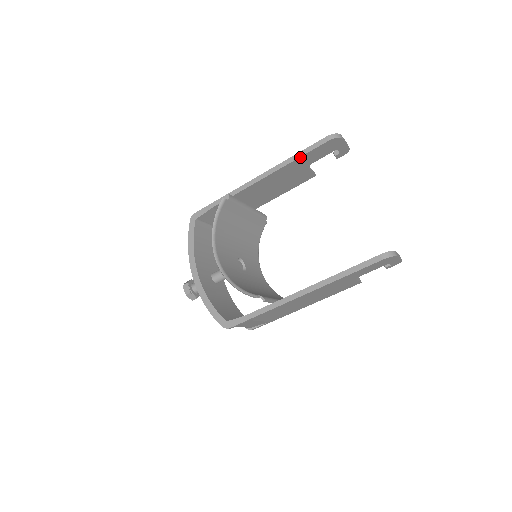
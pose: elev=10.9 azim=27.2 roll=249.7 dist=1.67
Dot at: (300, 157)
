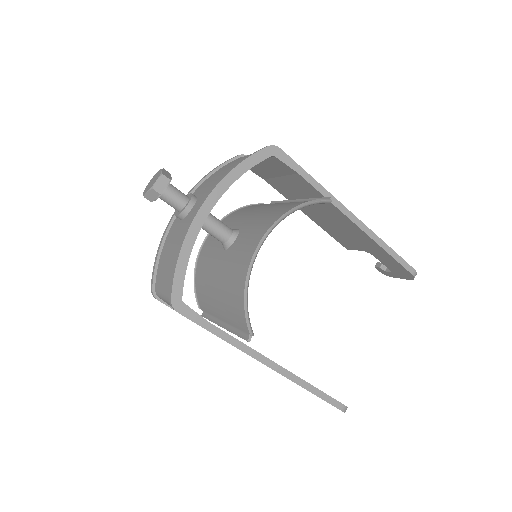
Dot at: (389, 254)
